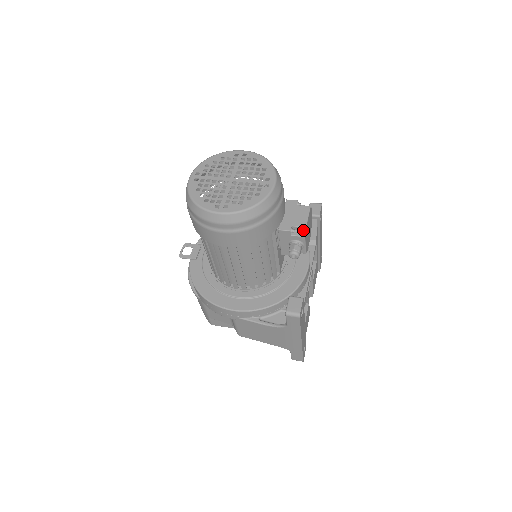
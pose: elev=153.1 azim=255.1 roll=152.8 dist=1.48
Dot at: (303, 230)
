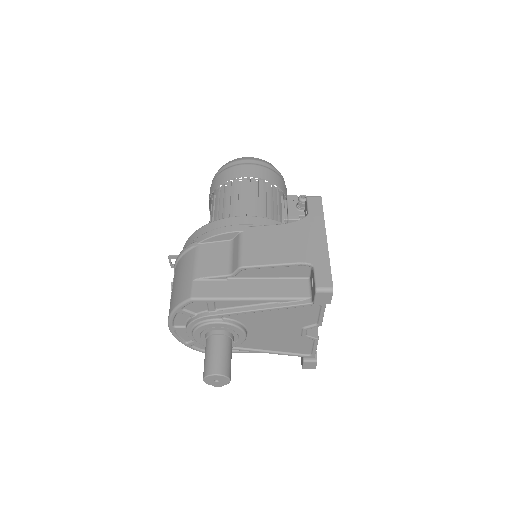
Dot at: occluded
